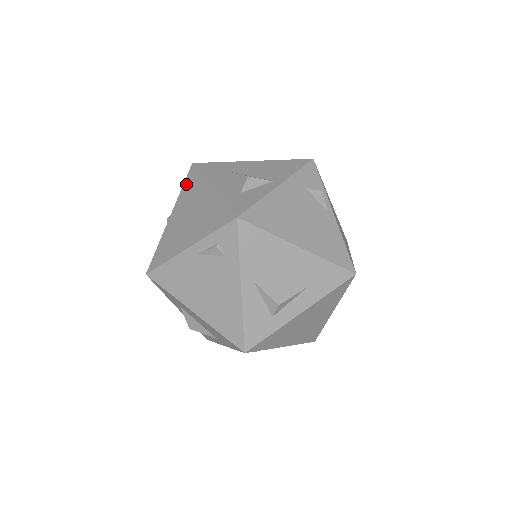
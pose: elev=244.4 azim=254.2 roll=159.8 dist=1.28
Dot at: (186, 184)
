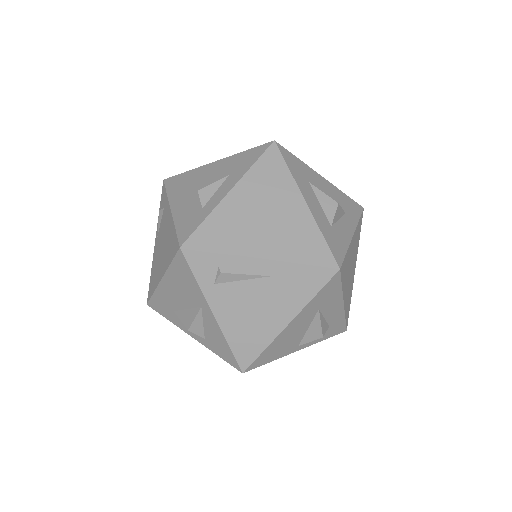
Dot at: occluded
